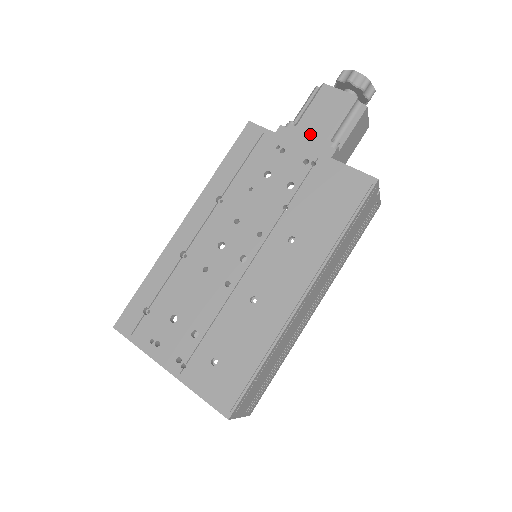
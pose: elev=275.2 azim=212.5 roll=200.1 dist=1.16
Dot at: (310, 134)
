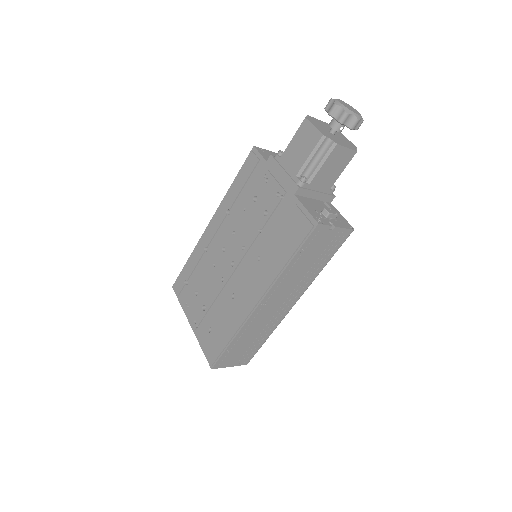
Dot at: (287, 168)
